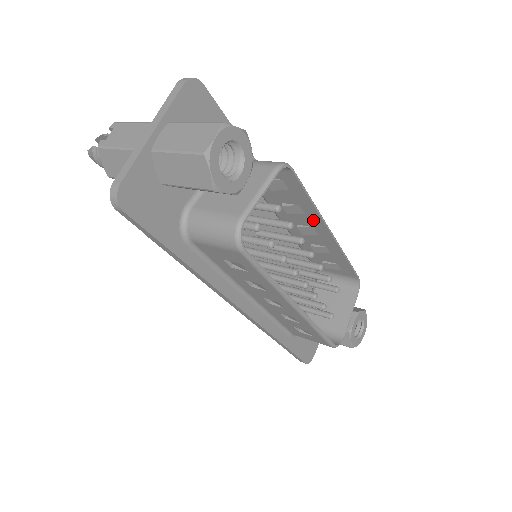
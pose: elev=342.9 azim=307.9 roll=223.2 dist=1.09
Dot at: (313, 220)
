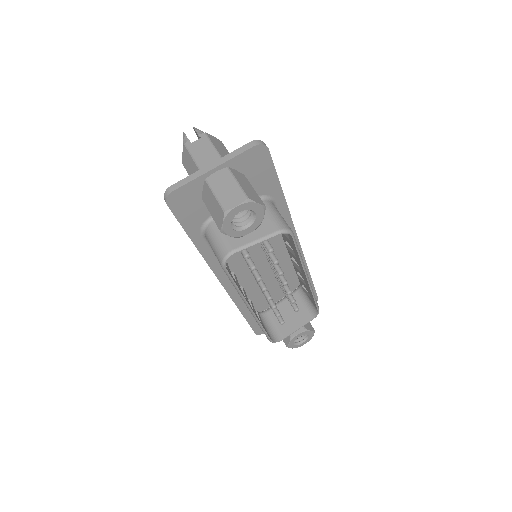
Dot at: occluded
